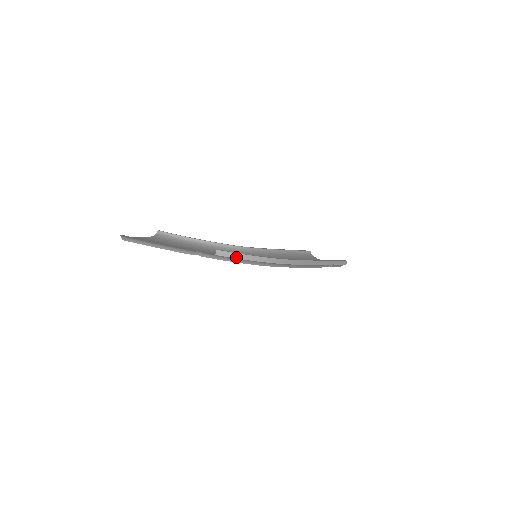
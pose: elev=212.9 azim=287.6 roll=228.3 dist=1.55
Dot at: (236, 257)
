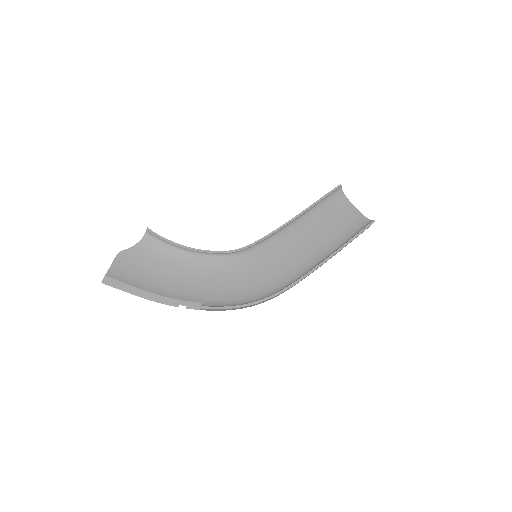
Dot at: (221, 310)
